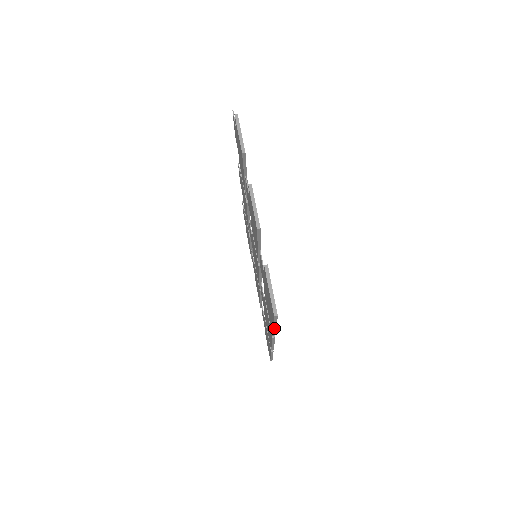
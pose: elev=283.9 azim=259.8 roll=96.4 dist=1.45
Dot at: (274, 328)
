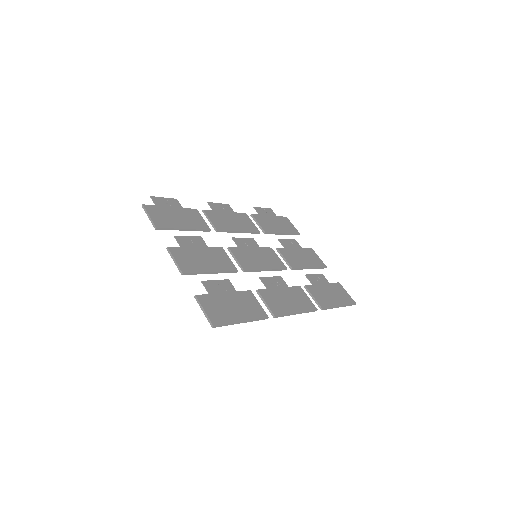
Dot at: occluded
